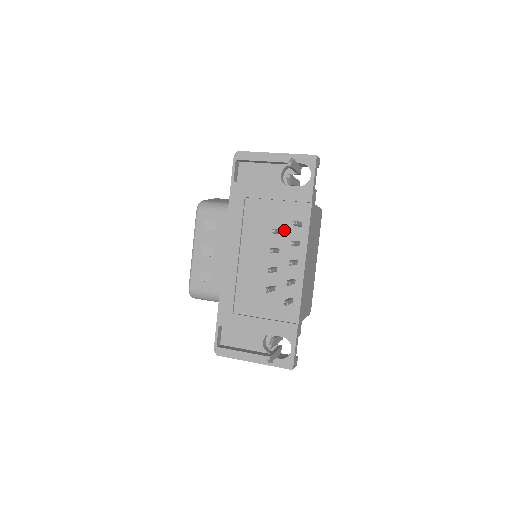
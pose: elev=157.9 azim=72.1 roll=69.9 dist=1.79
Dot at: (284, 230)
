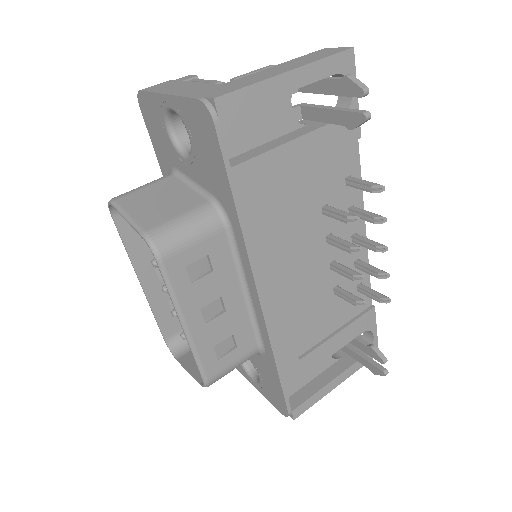
Dot at: (331, 202)
